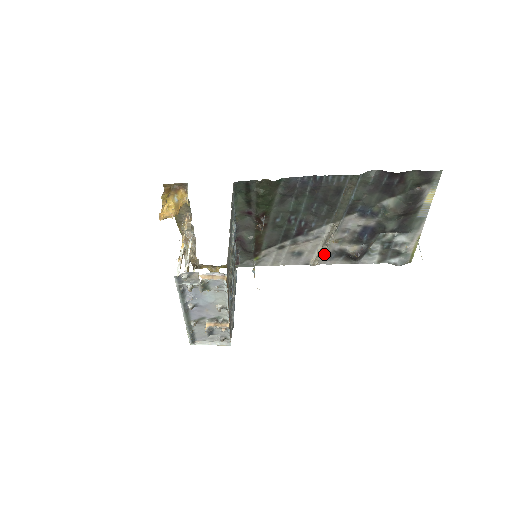
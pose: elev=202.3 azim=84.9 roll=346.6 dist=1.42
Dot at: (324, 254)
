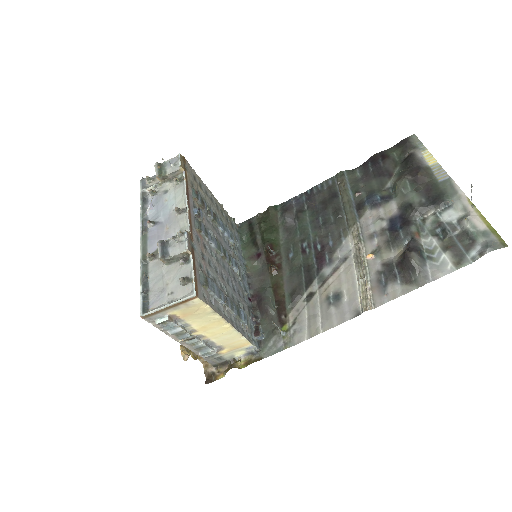
Dot at: (370, 286)
